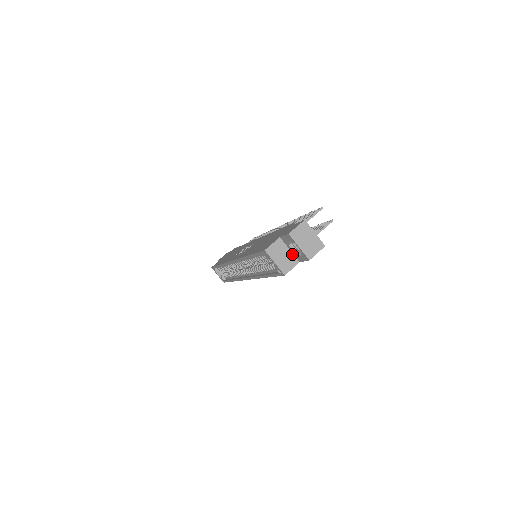
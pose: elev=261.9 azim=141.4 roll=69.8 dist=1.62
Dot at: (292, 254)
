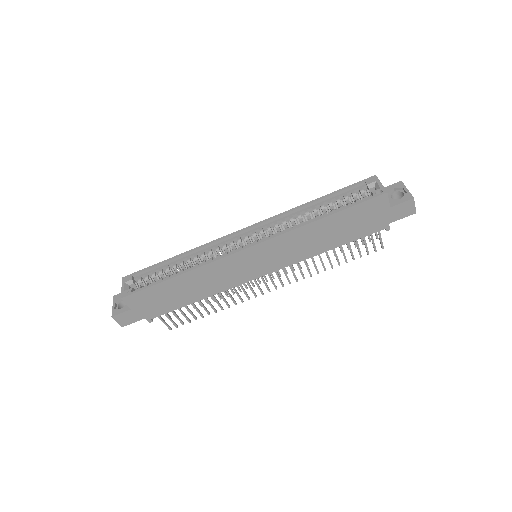
Dot at: occluded
